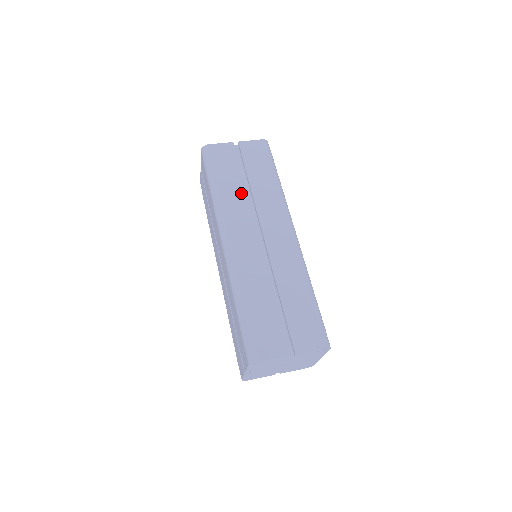
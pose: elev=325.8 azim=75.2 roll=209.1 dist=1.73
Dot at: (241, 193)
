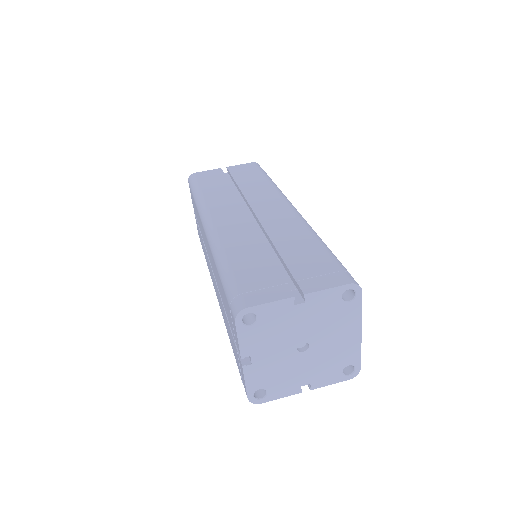
Dot at: (228, 192)
